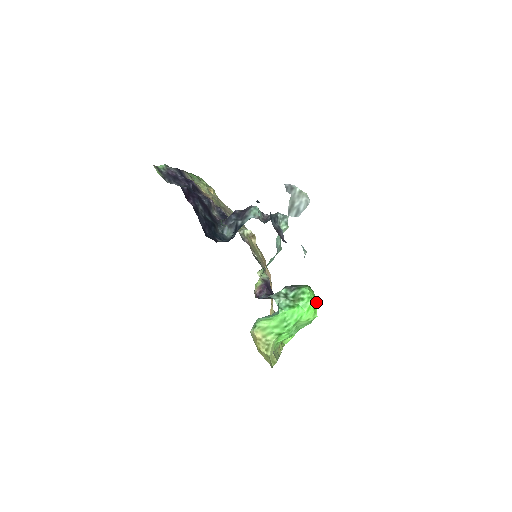
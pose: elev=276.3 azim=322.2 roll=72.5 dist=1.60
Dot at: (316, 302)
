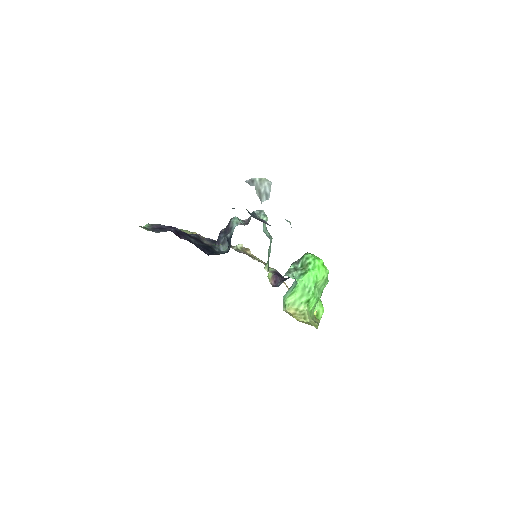
Dot at: (321, 260)
